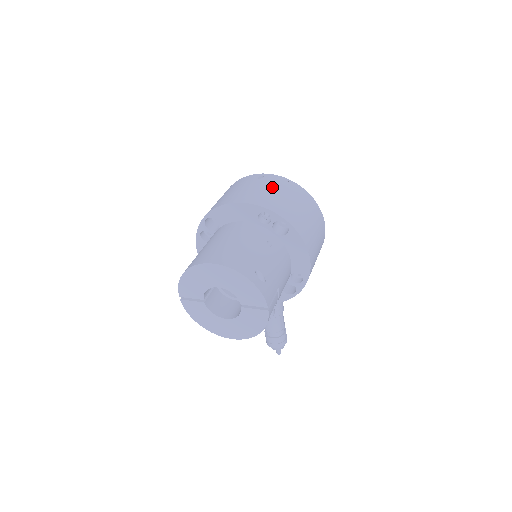
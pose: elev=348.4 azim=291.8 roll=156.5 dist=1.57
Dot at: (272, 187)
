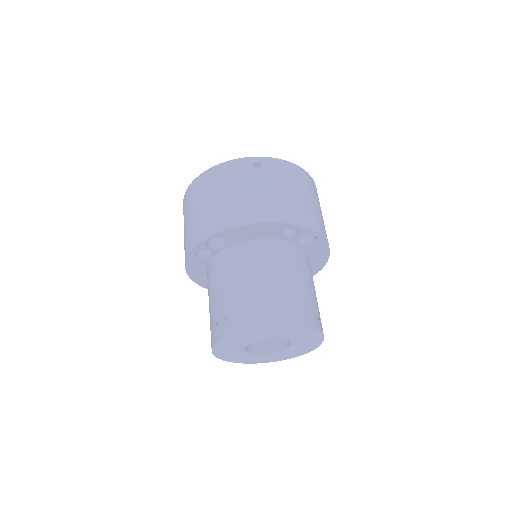
Dot at: (282, 183)
